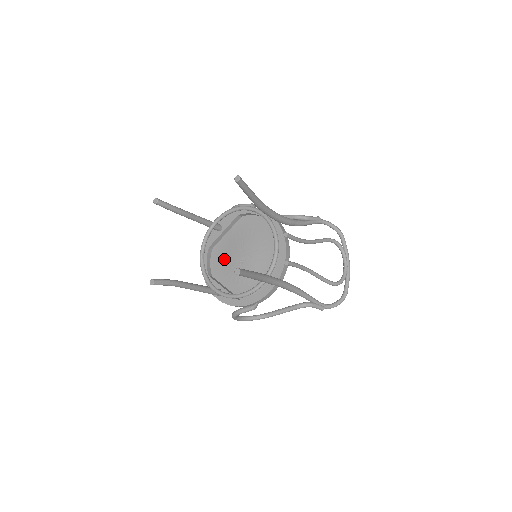
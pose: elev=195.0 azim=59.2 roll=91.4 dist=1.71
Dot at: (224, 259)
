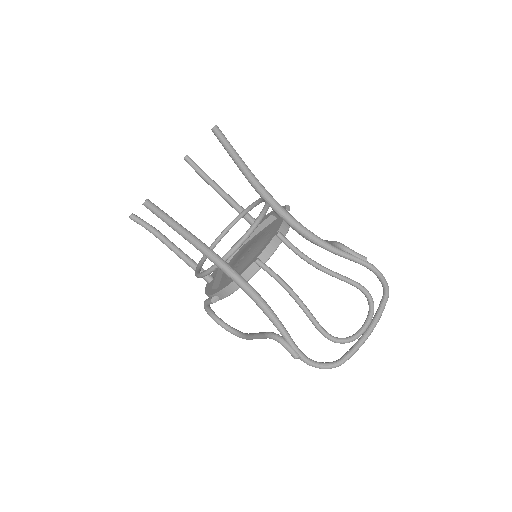
Dot at: (240, 254)
